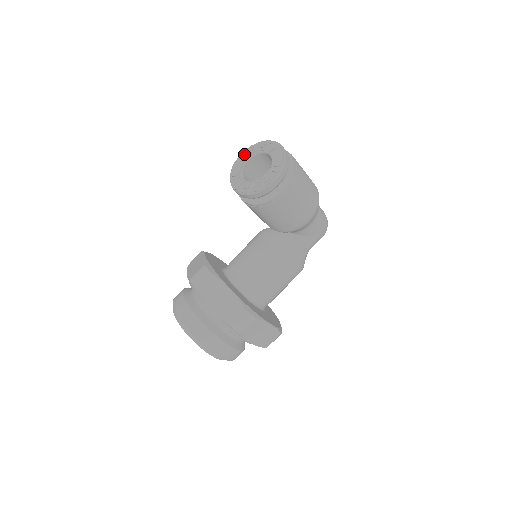
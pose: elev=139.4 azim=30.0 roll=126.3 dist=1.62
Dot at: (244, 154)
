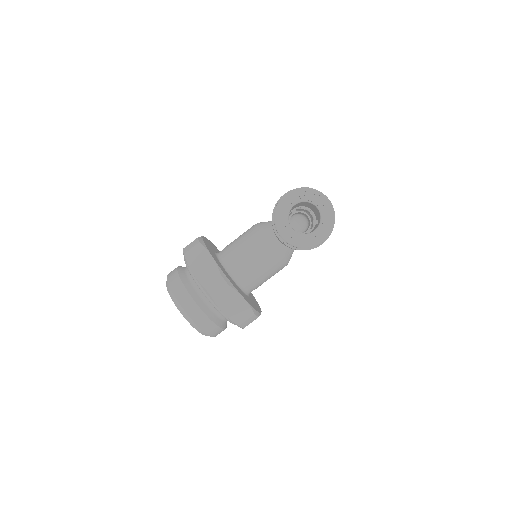
Dot at: (291, 197)
